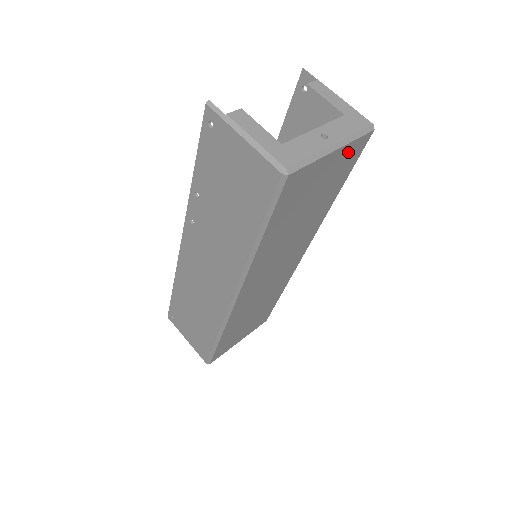
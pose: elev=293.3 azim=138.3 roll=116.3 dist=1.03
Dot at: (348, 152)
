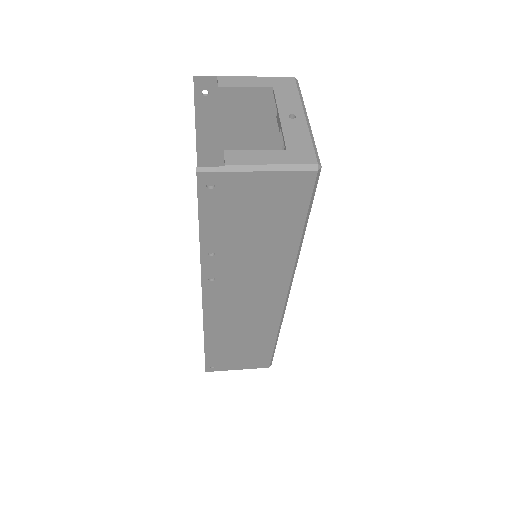
Dot at: occluded
